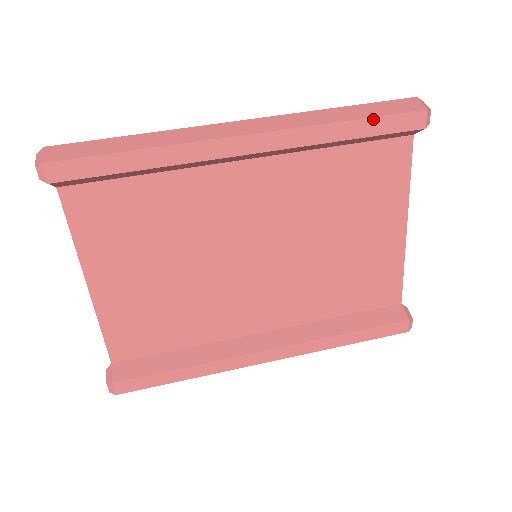
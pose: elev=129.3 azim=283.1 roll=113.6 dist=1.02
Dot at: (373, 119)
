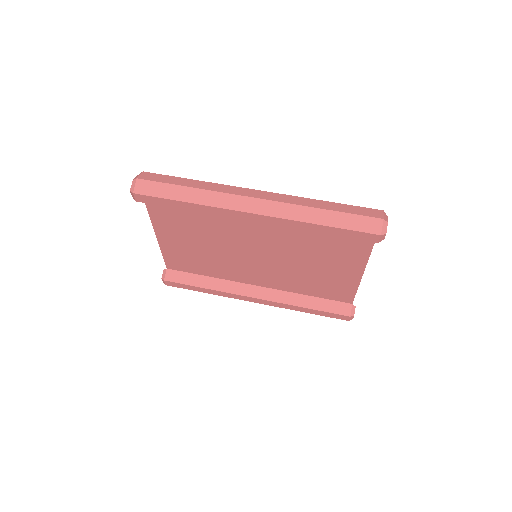
Dot at: (339, 229)
